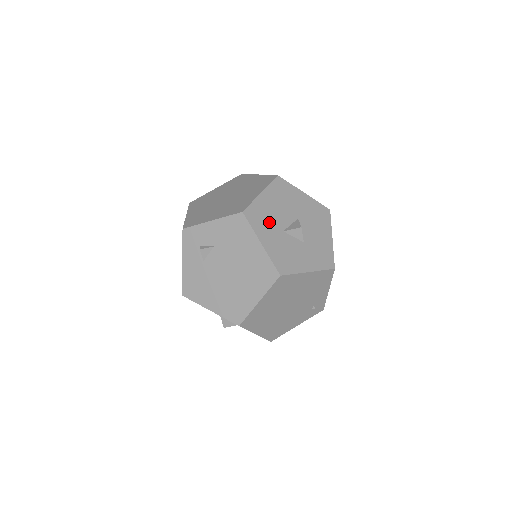
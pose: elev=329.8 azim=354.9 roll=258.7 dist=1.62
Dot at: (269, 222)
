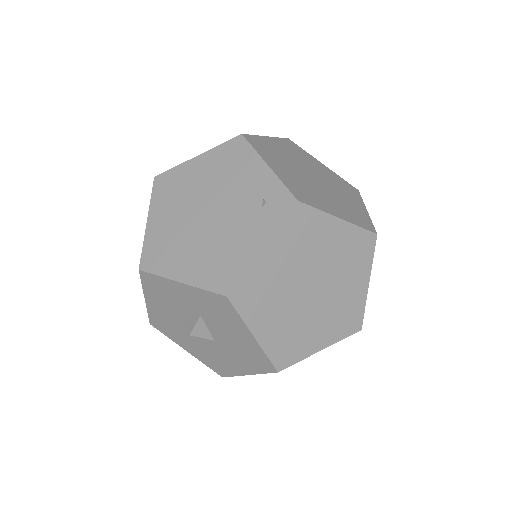
Dot at: occluded
